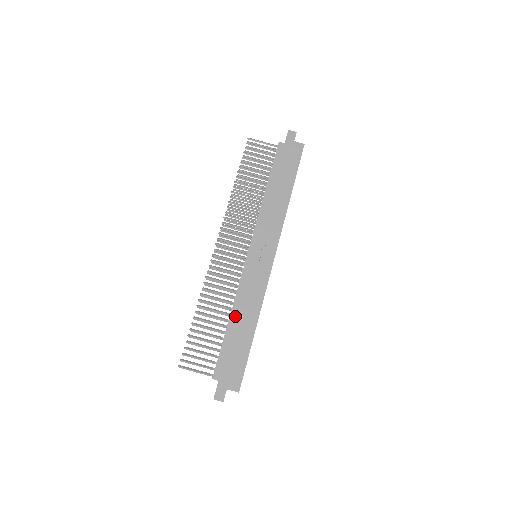
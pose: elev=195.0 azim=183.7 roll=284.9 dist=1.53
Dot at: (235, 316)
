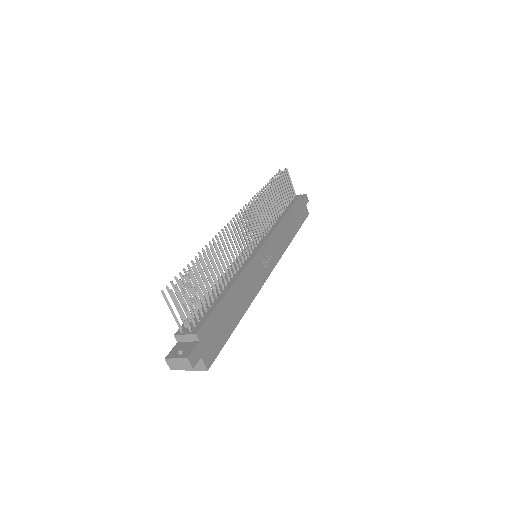
Dot at: (235, 290)
